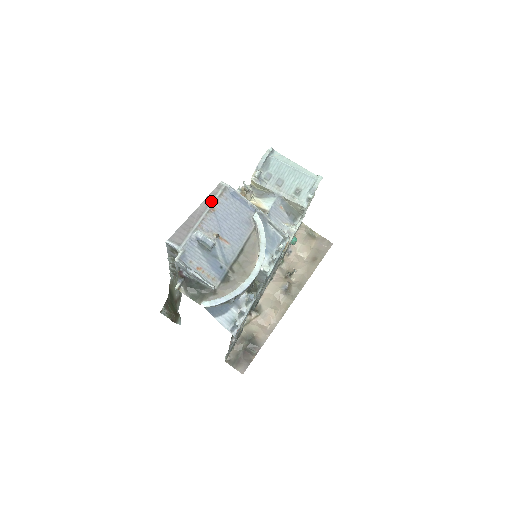
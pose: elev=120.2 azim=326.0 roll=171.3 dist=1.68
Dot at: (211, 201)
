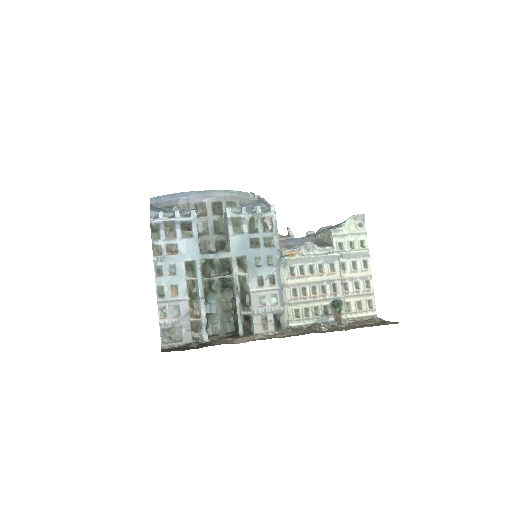
Dot at: occluded
